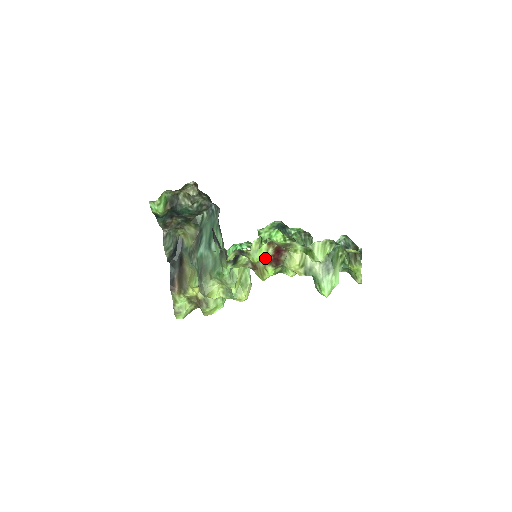
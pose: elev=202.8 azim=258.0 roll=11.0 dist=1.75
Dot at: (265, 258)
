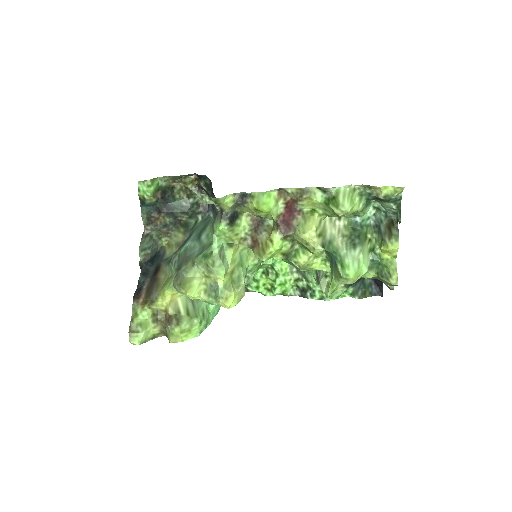
Dot at: (272, 215)
